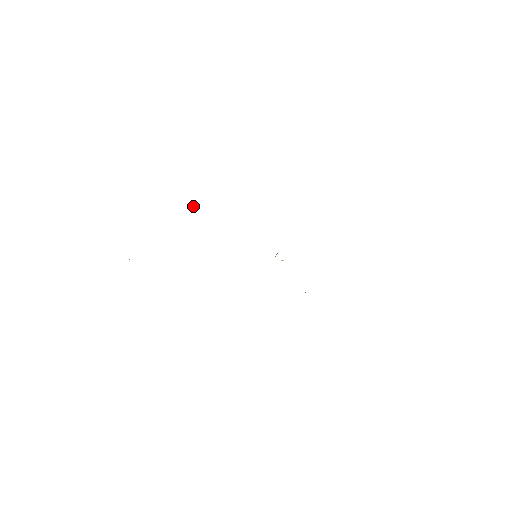
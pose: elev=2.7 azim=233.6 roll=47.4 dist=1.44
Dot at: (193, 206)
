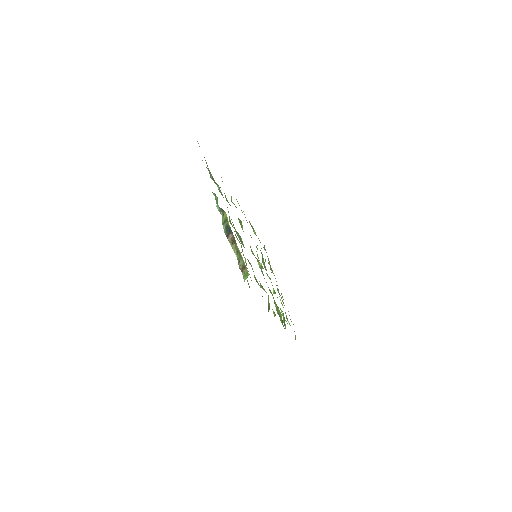
Dot at: occluded
